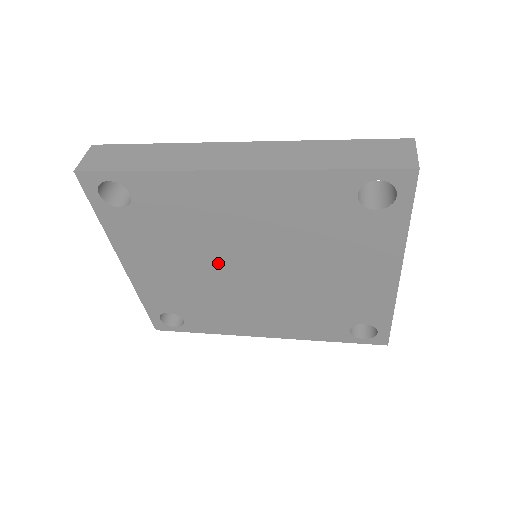
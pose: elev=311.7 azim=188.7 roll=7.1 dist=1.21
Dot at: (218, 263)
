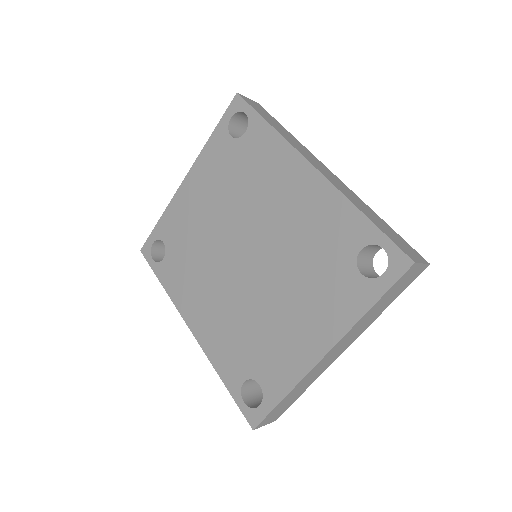
Dot at: (233, 228)
